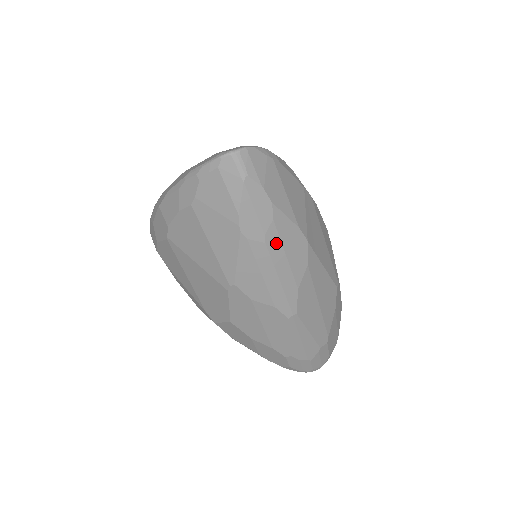
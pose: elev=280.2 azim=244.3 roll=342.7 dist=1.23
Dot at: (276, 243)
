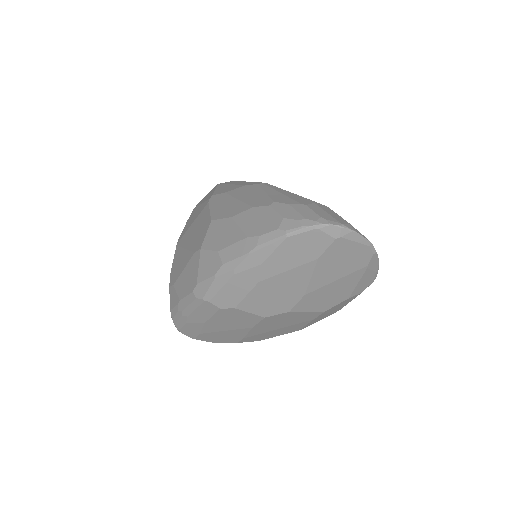
Dot at: occluded
